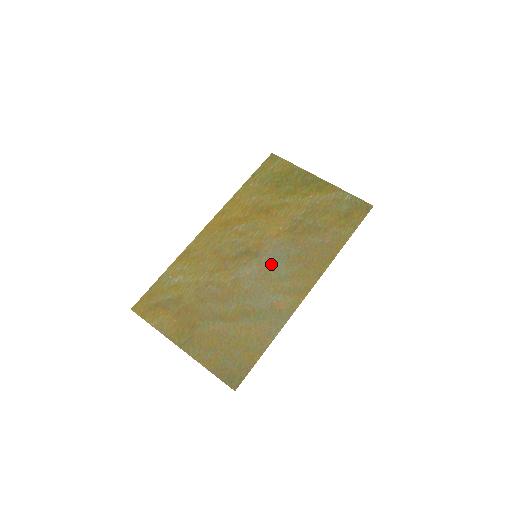
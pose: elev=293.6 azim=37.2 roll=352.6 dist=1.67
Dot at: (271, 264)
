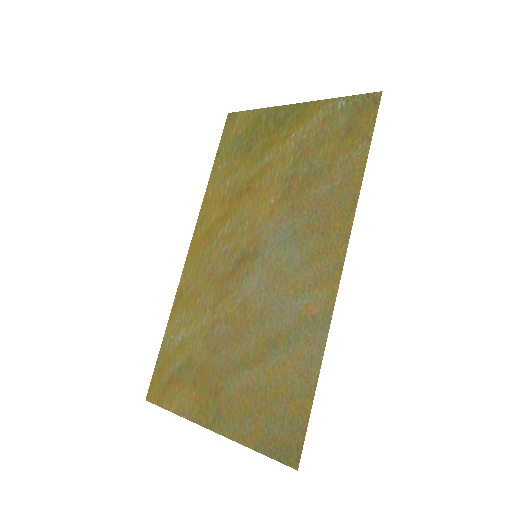
Dot at: (278, 257)
